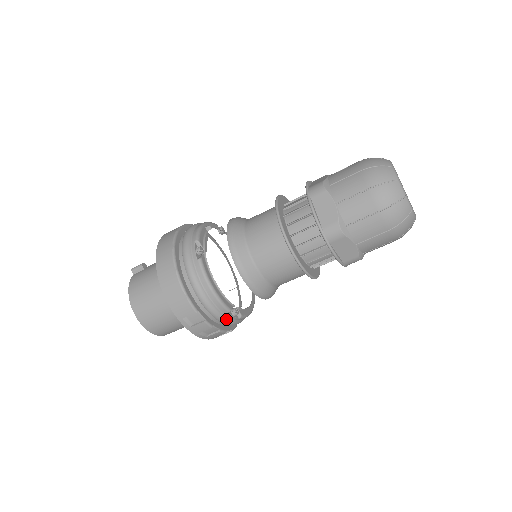
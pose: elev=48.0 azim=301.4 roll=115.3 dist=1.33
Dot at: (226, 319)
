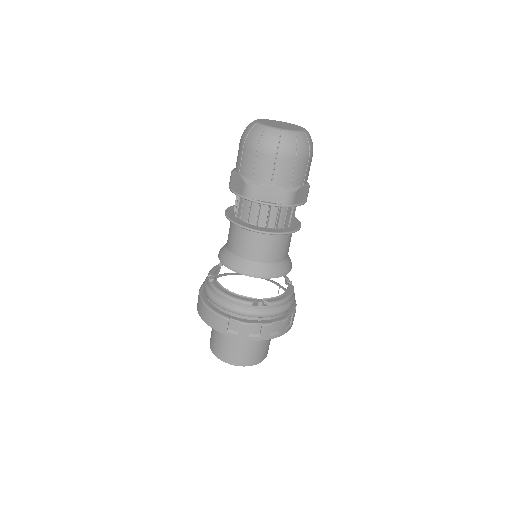
Dot at: (256, 312)
